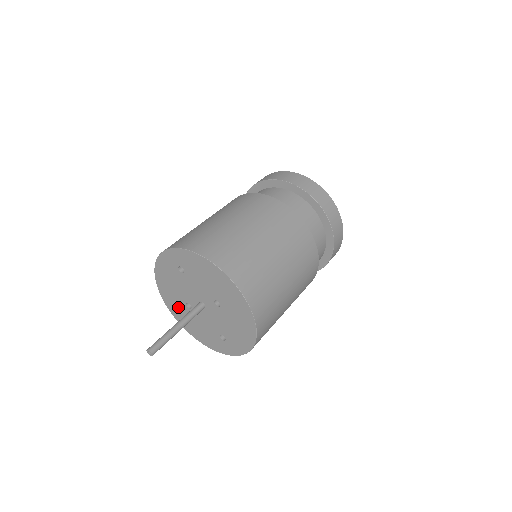
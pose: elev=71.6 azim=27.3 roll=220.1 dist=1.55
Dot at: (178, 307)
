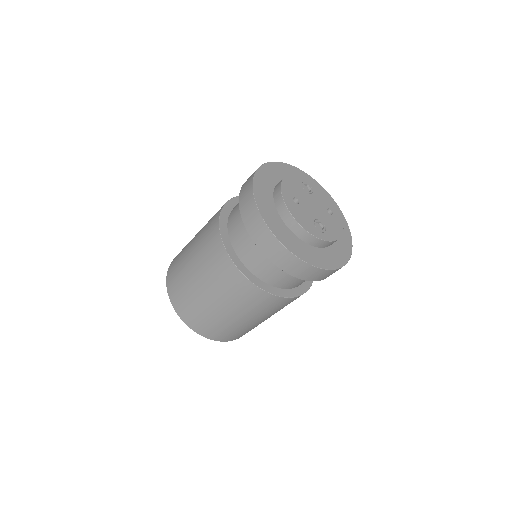
Dot at: occluded
